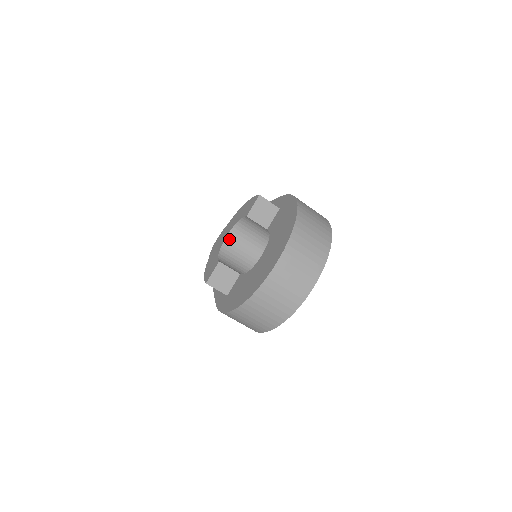
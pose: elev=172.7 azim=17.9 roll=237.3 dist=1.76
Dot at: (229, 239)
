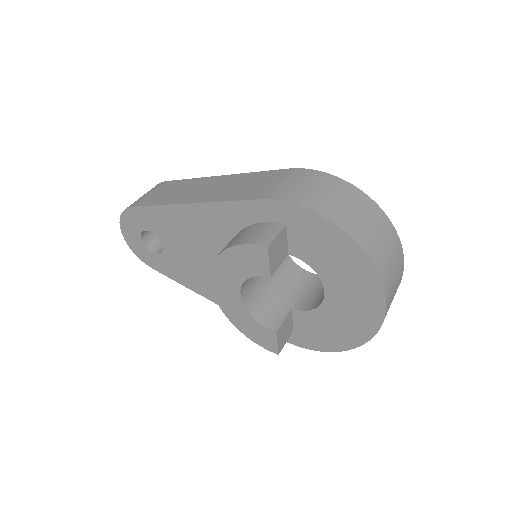
Dot at: (243, 293)
